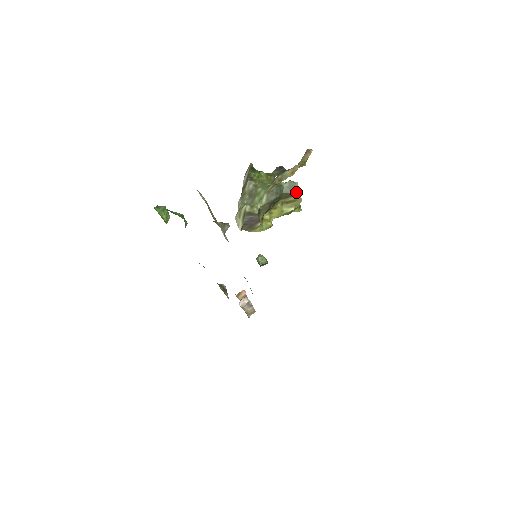
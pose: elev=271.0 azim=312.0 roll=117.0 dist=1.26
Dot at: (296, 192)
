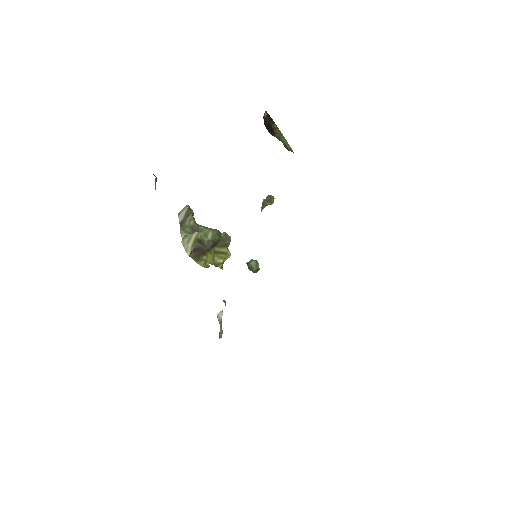
Dot at: occluded
